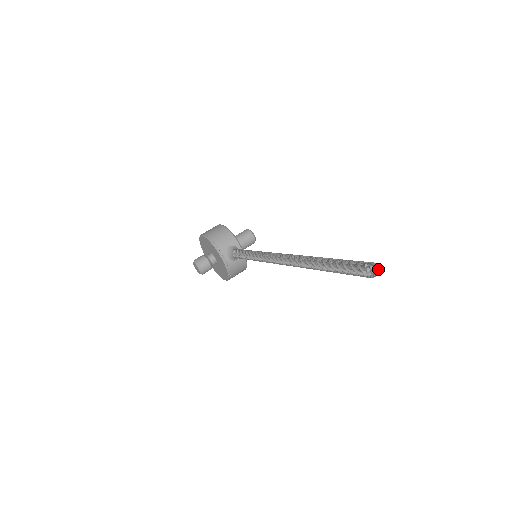
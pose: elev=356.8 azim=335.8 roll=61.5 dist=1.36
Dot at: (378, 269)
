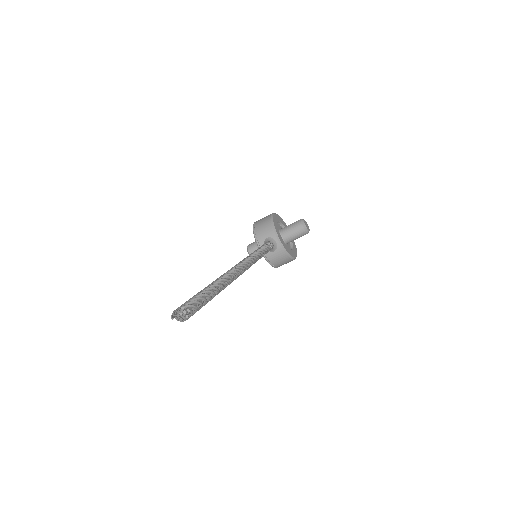
Dot at: occluded
